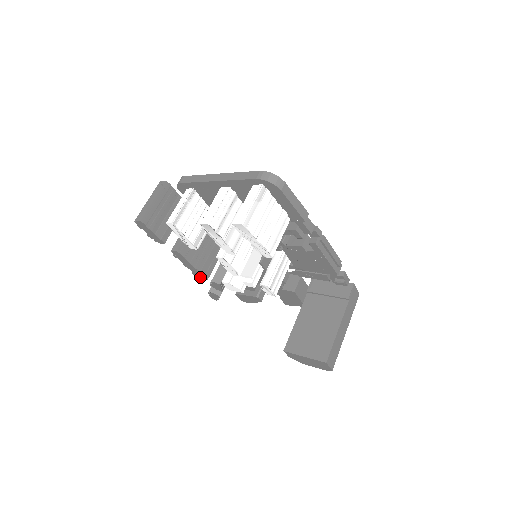
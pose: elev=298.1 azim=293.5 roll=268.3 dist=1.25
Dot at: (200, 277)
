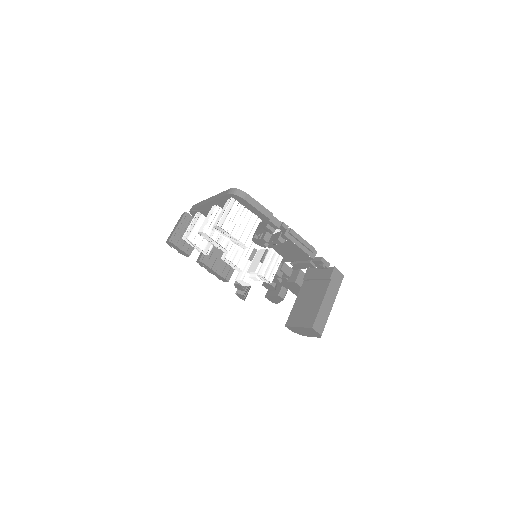
Dot at: (223, 280)
